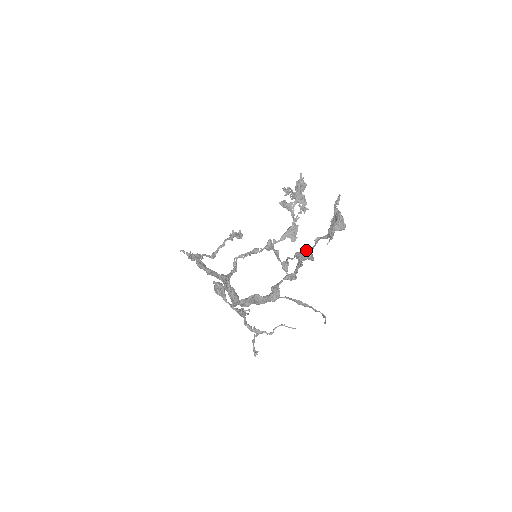
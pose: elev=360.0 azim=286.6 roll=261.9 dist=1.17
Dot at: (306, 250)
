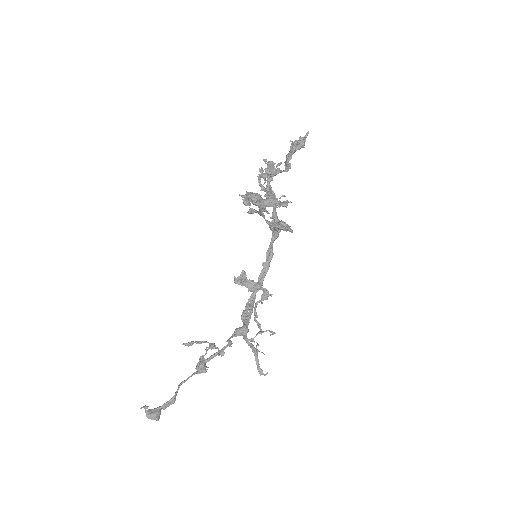
Dot at: (197, 366)
